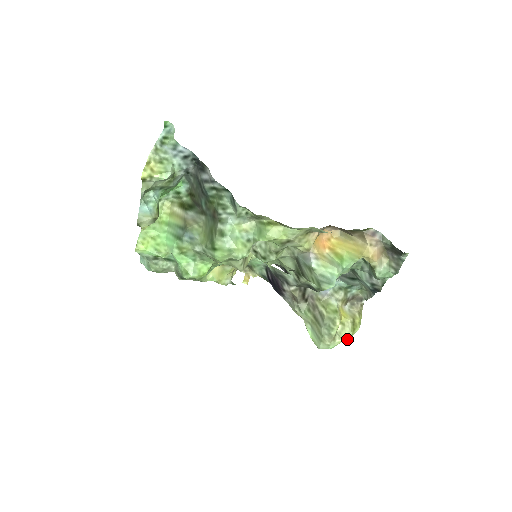
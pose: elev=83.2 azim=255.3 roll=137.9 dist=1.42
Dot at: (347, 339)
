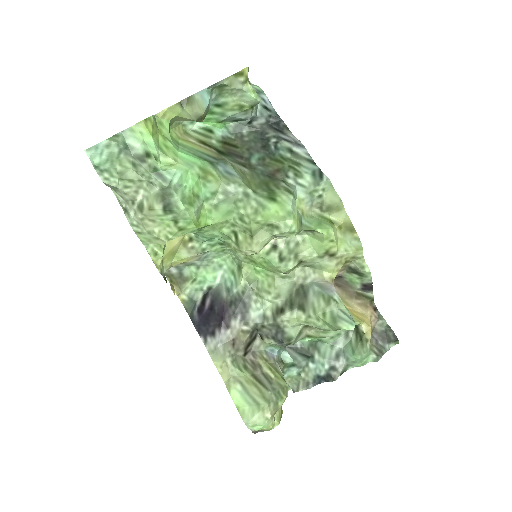
Dot at: (272, 427)
